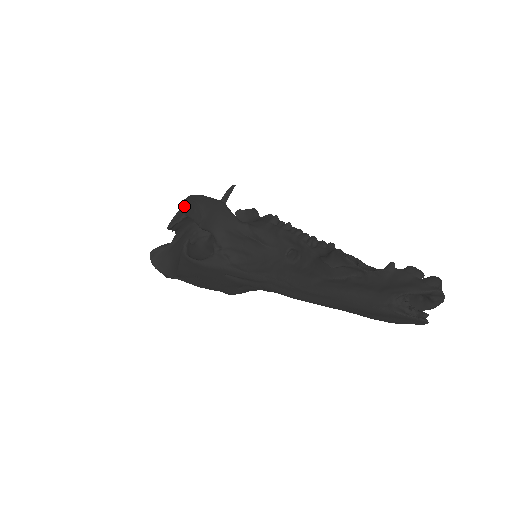
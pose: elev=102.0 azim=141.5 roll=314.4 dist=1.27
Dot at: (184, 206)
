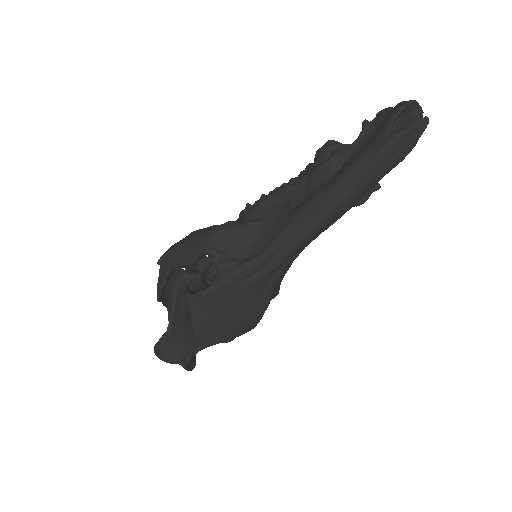
Dot at: (161, 268)
